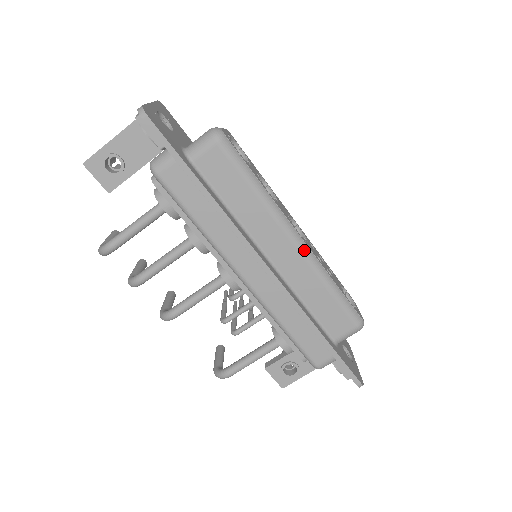
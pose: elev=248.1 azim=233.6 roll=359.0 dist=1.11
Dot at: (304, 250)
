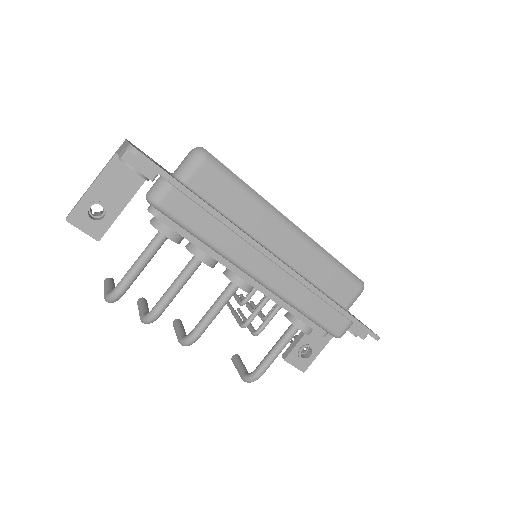
Dot at: (301, 235)
